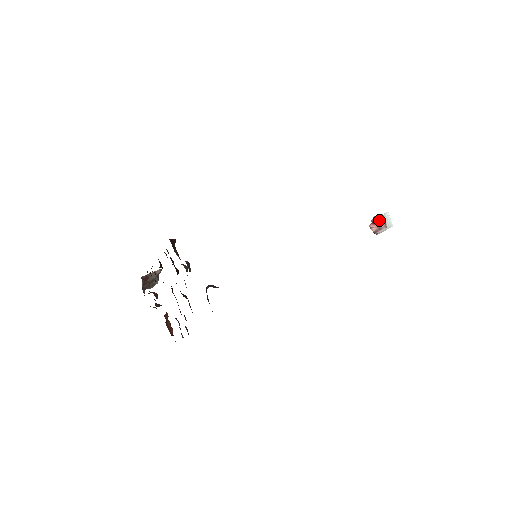
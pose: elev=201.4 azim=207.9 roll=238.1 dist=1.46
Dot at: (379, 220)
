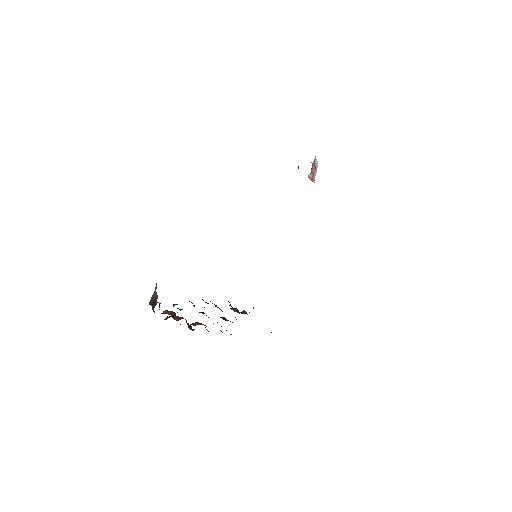
Dot at: (313, 168)
